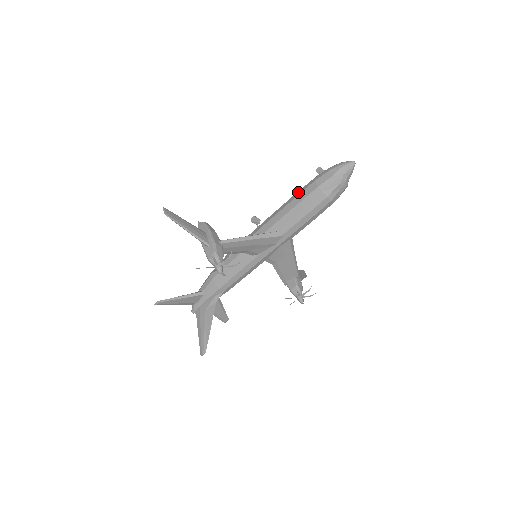
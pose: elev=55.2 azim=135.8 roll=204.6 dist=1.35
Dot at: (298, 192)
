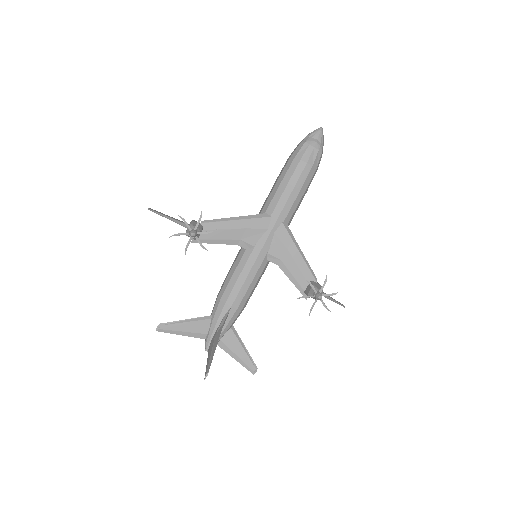
Dot at: occluded
